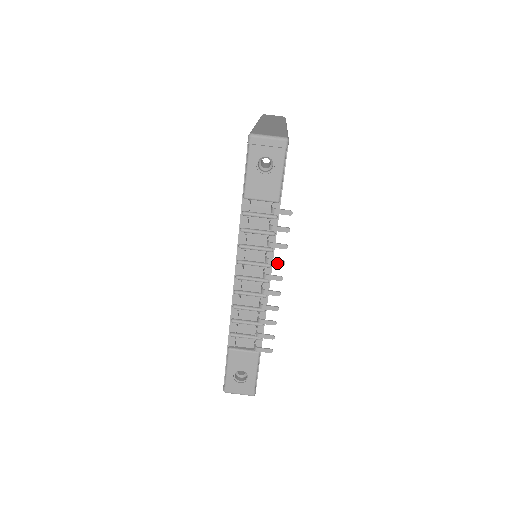
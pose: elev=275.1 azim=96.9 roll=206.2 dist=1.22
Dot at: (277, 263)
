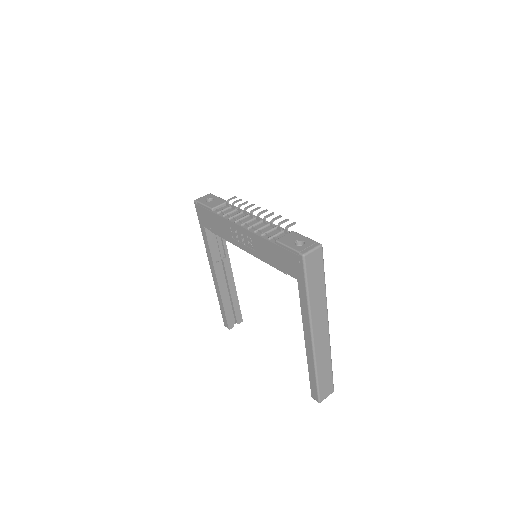
Dot at: (251, 206)
